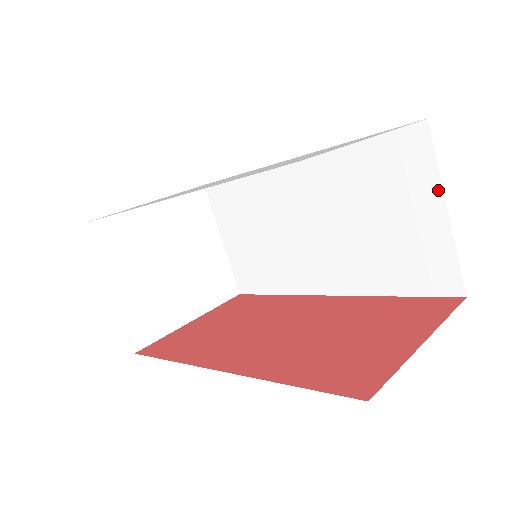
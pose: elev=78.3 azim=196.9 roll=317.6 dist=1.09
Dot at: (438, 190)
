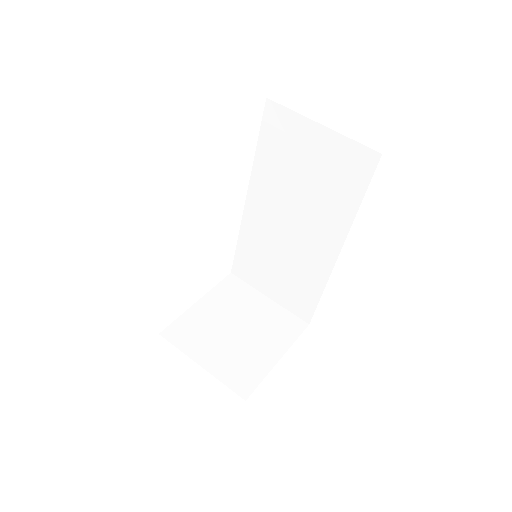
Dot at: (306, 121)
